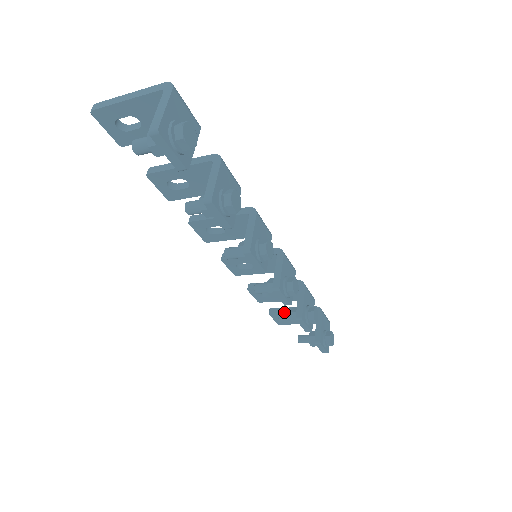
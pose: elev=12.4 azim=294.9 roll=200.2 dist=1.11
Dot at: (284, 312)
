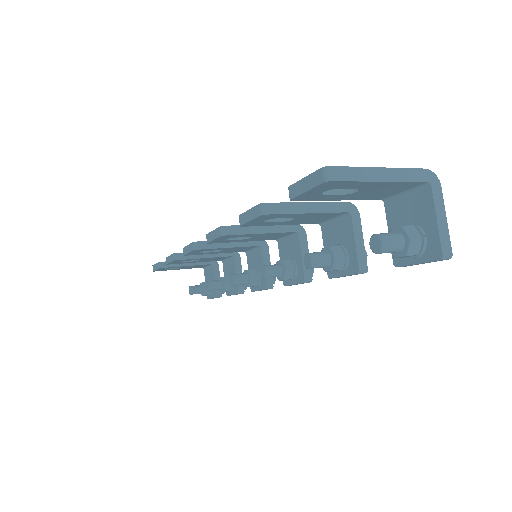
Dot at: (215, 282)
